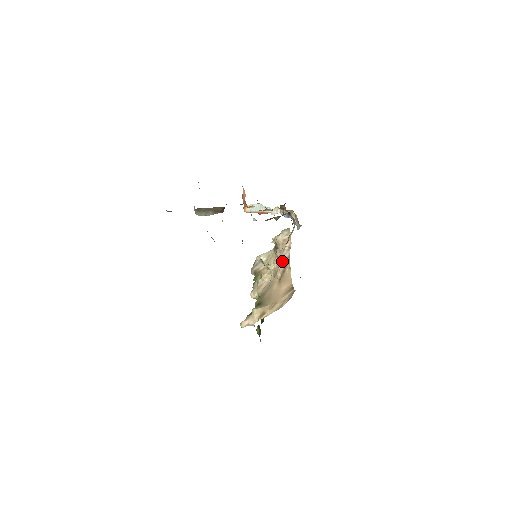
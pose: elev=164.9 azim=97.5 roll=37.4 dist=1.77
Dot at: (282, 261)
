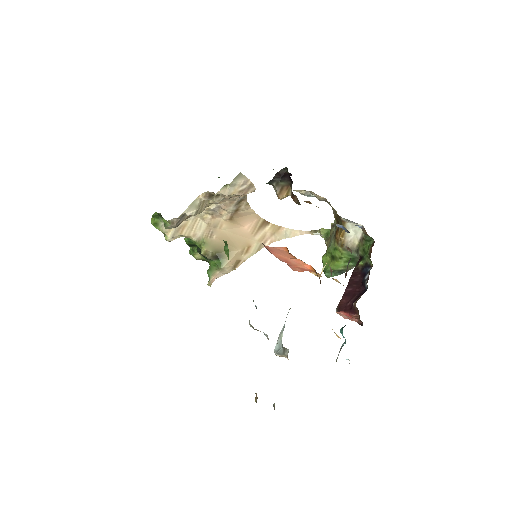
Dot at: (230, 203)
